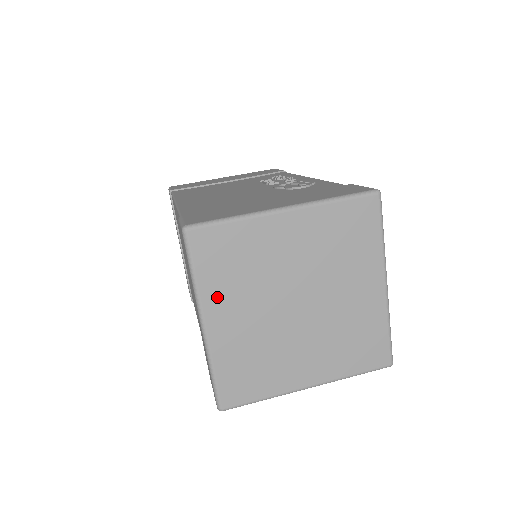
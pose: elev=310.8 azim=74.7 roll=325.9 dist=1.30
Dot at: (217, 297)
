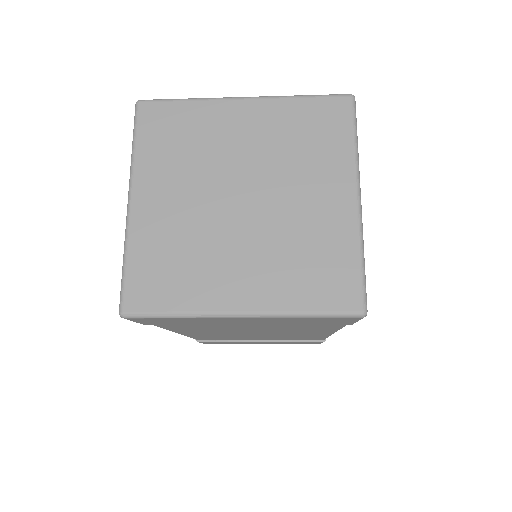
Dot at: (151, 172)
